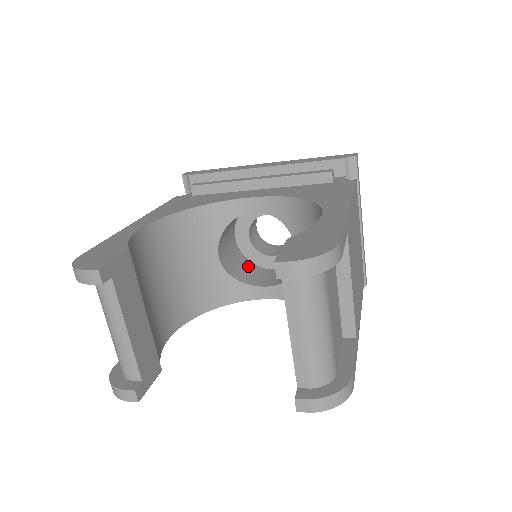
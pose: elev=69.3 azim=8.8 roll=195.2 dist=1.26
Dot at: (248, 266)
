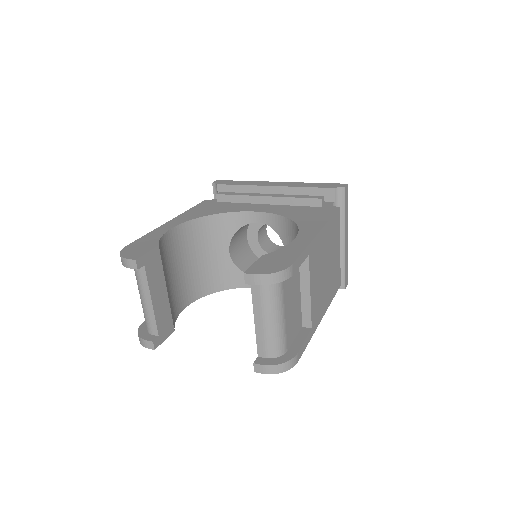
Dot at: (254, 260)
